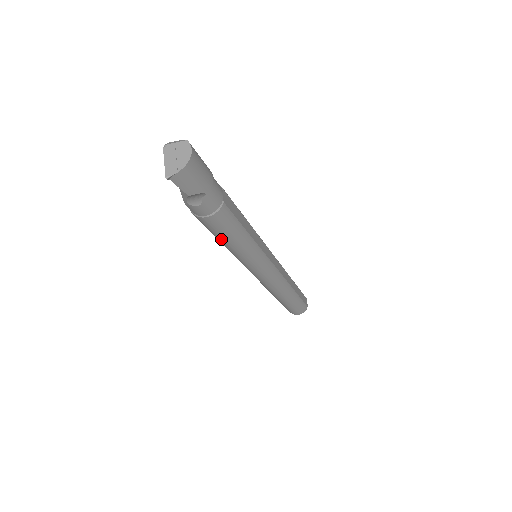
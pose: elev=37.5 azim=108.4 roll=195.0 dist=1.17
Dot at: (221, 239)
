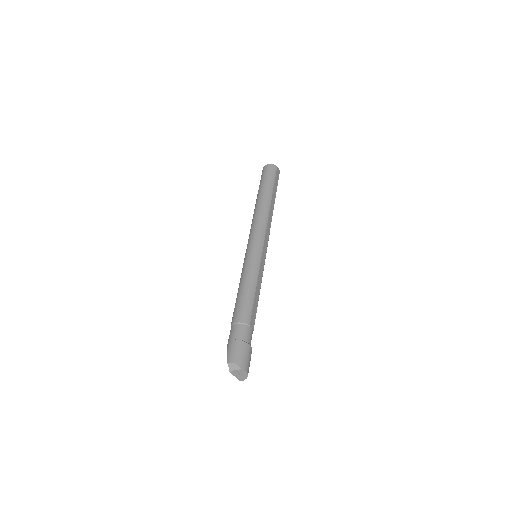
Dot at: occluded
